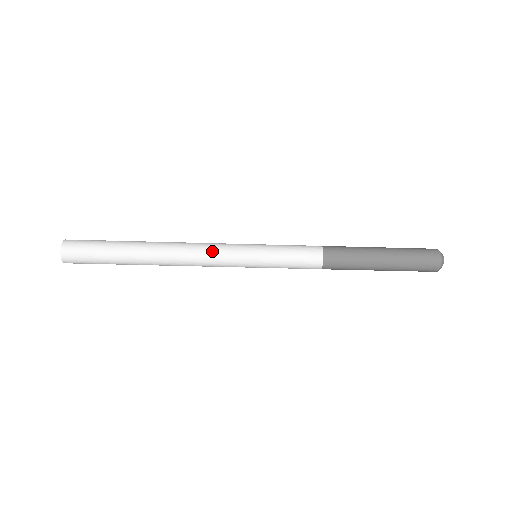
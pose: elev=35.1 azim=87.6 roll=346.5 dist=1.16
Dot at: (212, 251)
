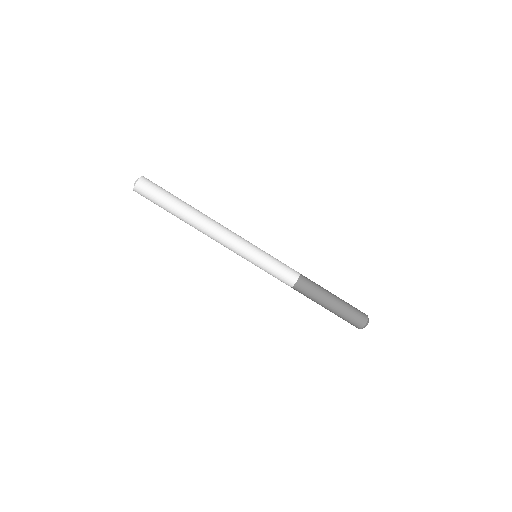
Dot at: (230, 239)
